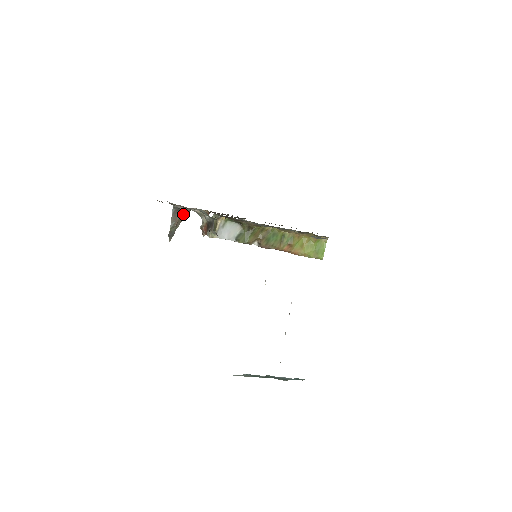
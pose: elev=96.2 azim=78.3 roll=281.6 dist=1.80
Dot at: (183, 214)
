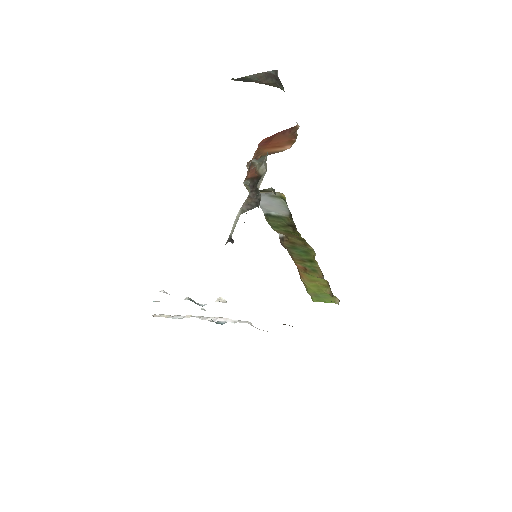
Dot at: (279, 86)
